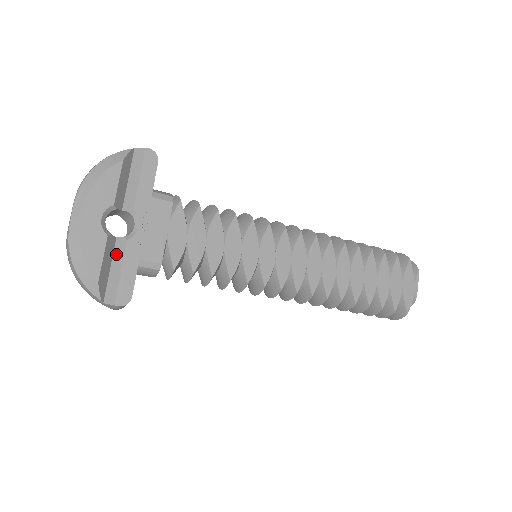
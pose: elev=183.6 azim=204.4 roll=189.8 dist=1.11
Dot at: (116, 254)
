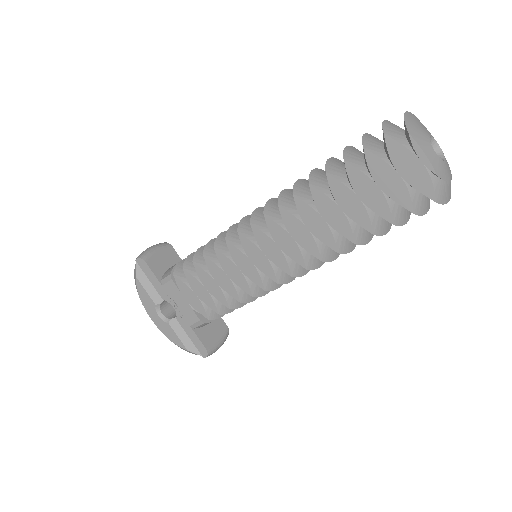
Dot at: occluded
